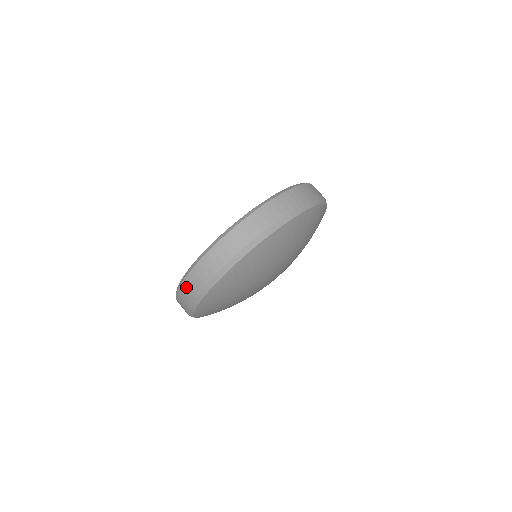
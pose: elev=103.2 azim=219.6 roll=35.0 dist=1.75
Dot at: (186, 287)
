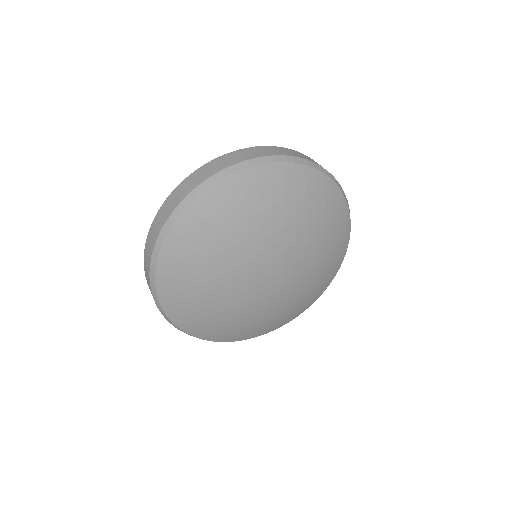
Dot at: (146, 272)
